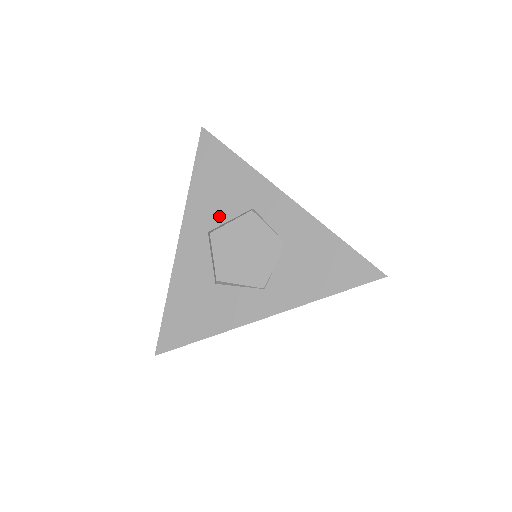
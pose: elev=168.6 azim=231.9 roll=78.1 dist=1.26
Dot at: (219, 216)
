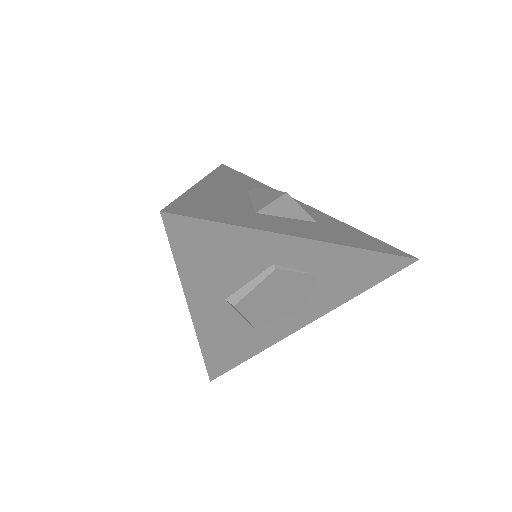
Dot at: (233, 284)
